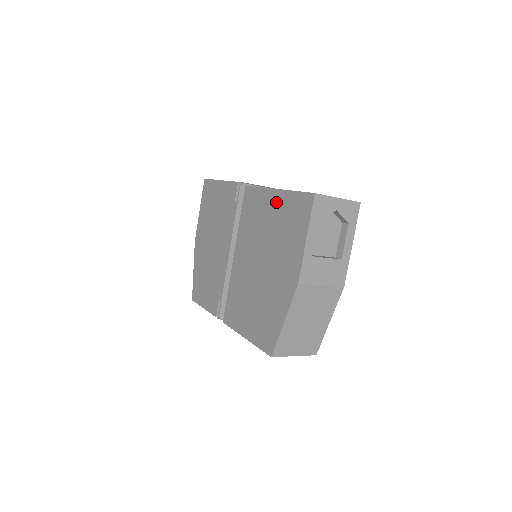
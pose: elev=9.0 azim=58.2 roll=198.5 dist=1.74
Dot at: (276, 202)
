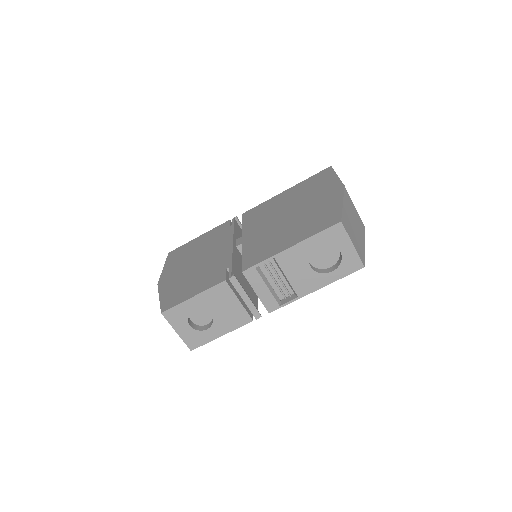
Dot at: (290, 191)
